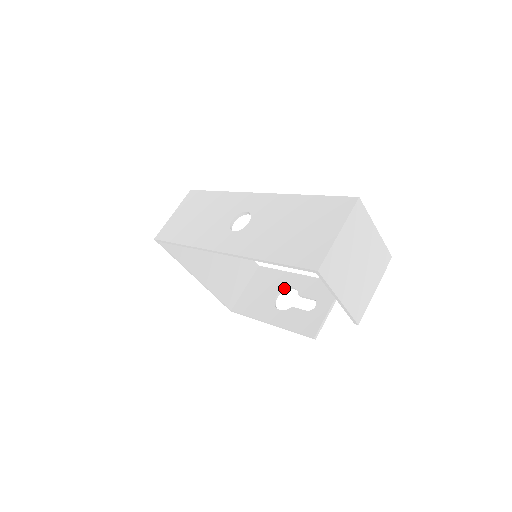
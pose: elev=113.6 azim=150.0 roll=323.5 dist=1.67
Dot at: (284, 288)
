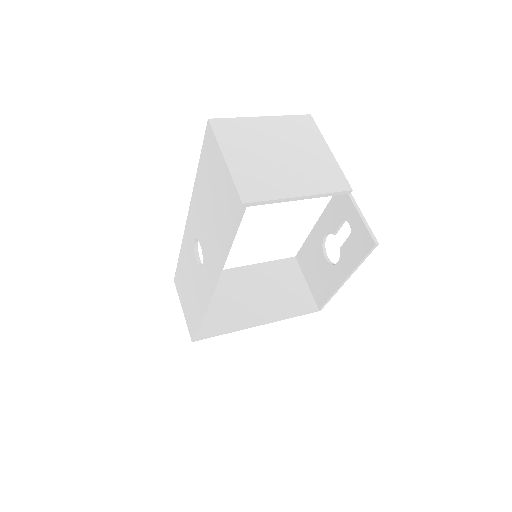
Dot at: (322, 245)
